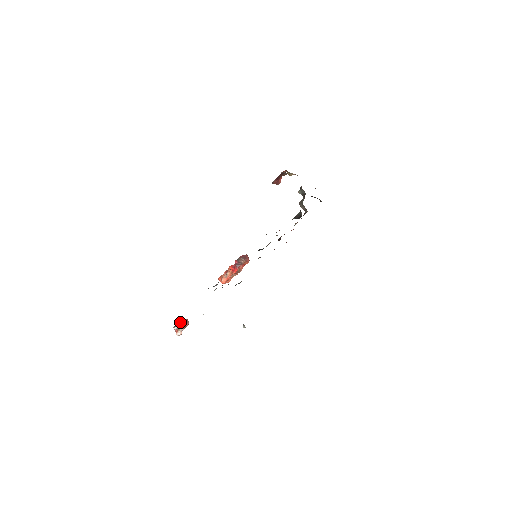
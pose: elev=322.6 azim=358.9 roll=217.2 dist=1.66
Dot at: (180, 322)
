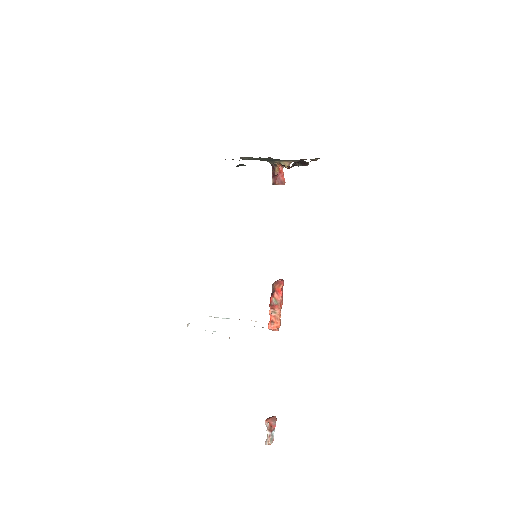
Dot at: occluded
